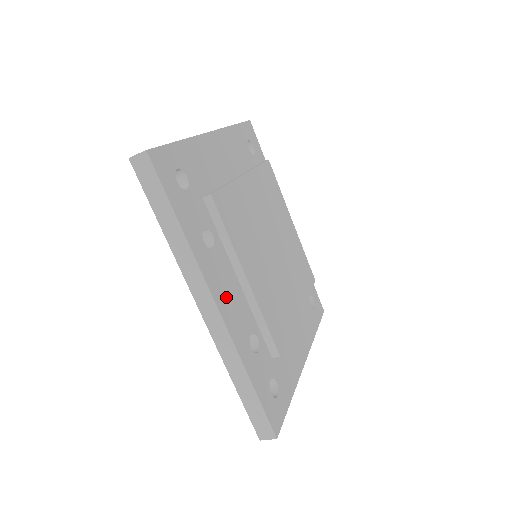
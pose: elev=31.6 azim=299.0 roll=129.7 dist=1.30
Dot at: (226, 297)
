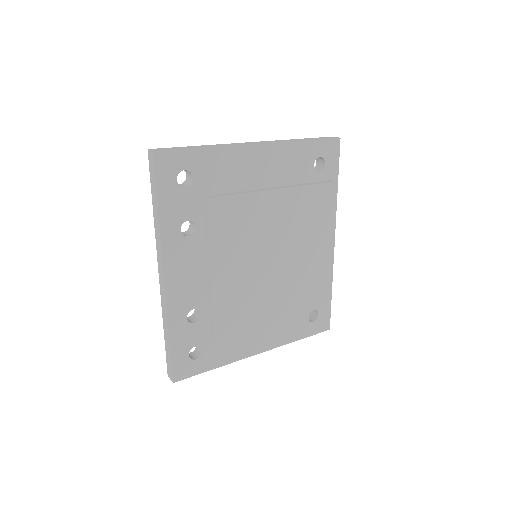
Dot at: (181, 275)
